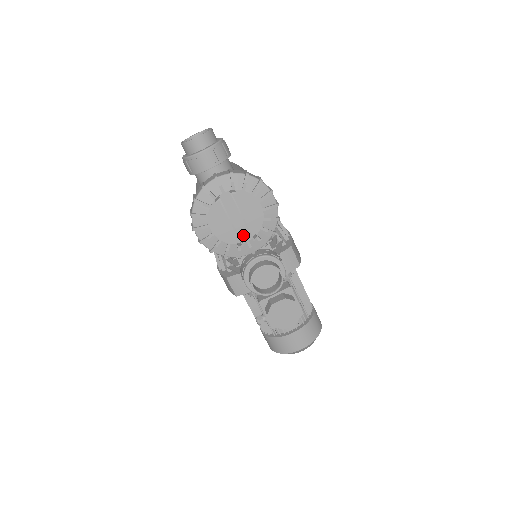
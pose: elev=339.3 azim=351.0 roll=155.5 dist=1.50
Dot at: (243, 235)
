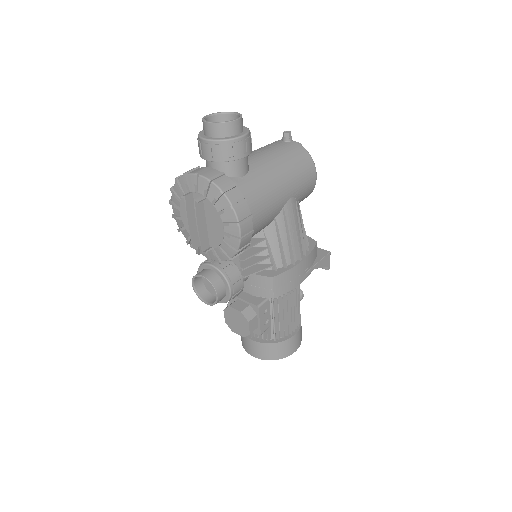
Dot at: occluded
